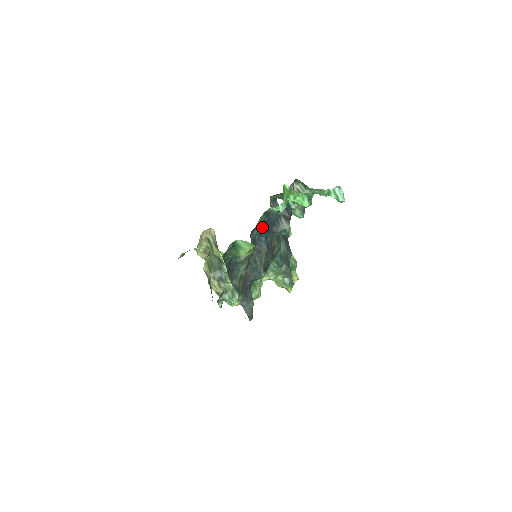
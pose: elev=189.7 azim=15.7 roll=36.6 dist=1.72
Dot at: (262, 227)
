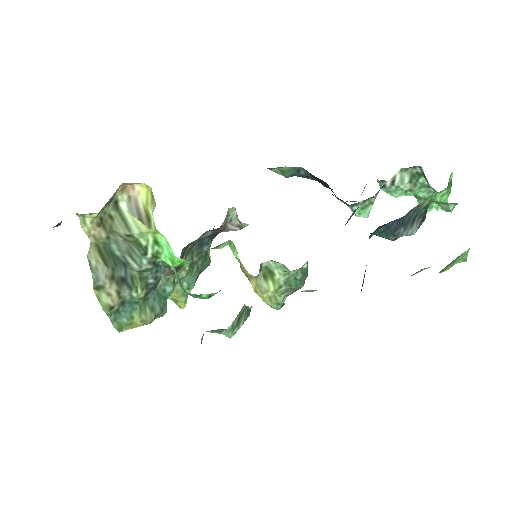
Dot at: (387, 224)
